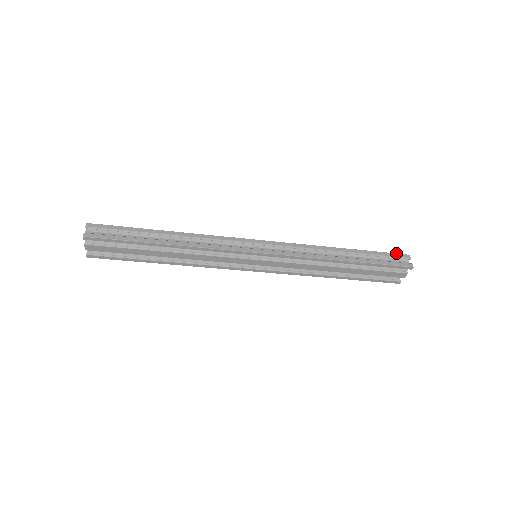
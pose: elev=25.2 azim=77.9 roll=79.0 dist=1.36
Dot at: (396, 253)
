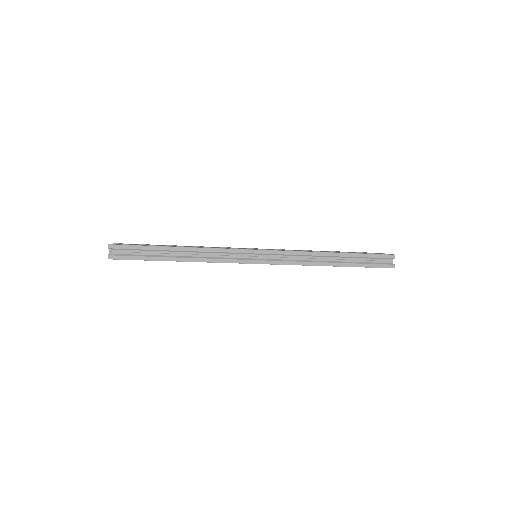
Dot at: (383, 254)
